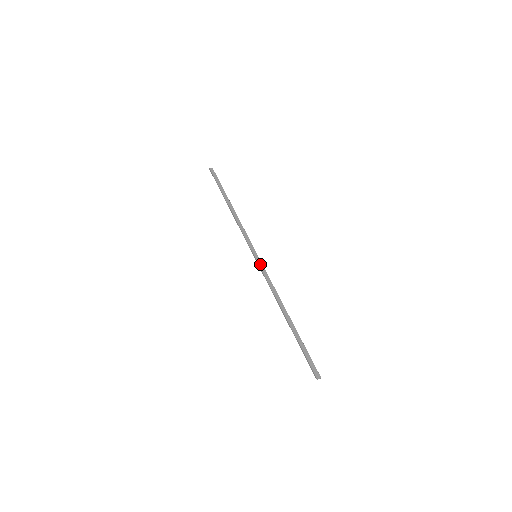
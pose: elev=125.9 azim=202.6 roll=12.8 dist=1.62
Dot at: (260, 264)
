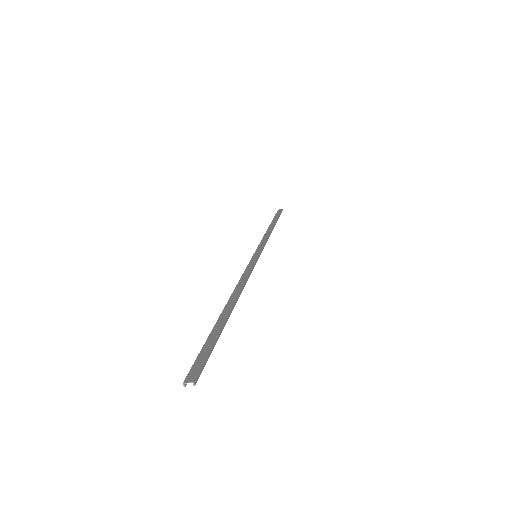
Dot at: (252, 261)
